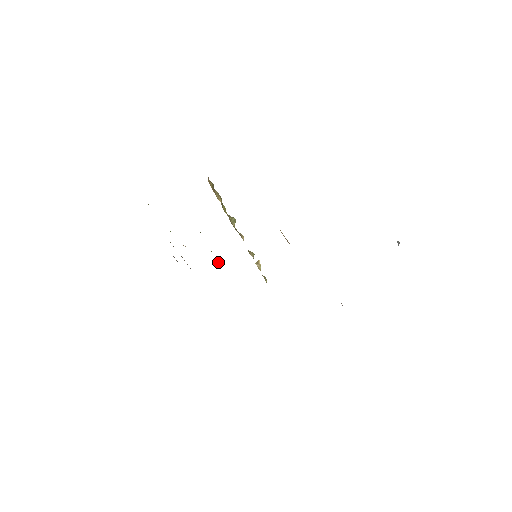
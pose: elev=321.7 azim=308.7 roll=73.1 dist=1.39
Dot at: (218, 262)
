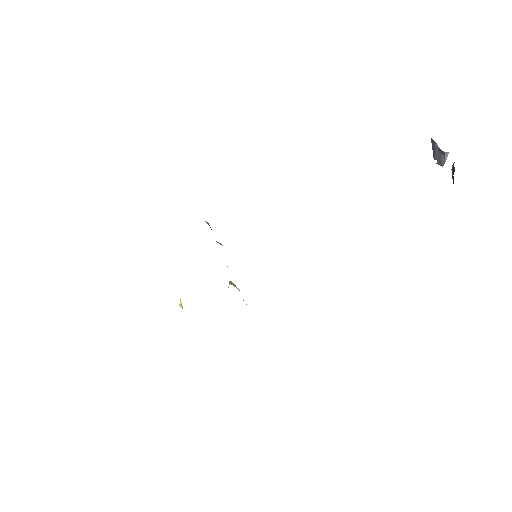
Dot at: (180, 302)
